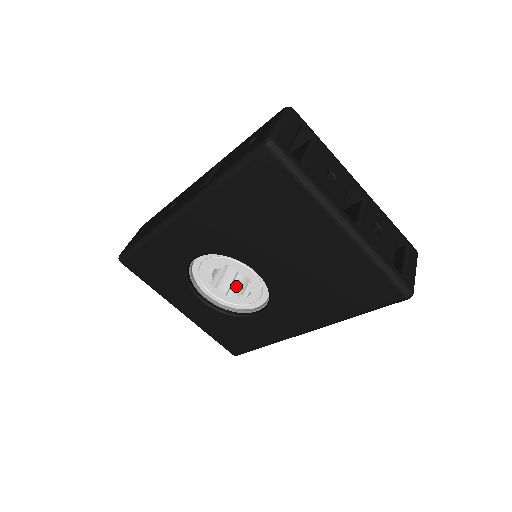
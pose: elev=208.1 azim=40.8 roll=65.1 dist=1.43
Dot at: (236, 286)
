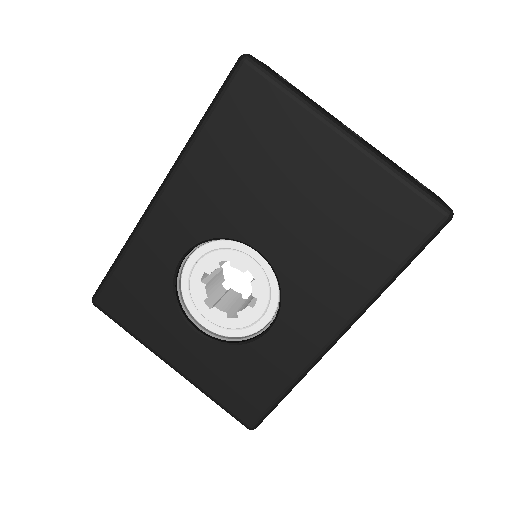
Dot at: occluded
